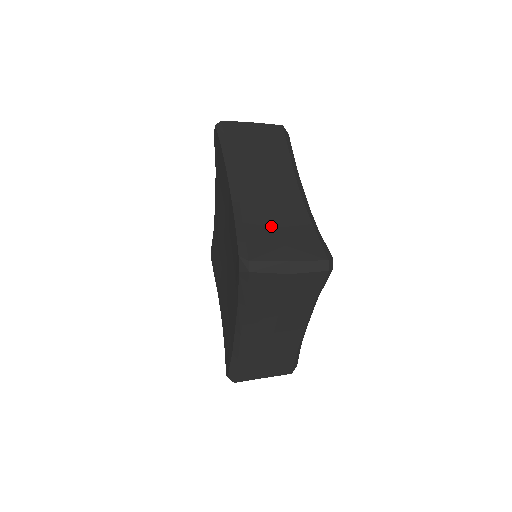
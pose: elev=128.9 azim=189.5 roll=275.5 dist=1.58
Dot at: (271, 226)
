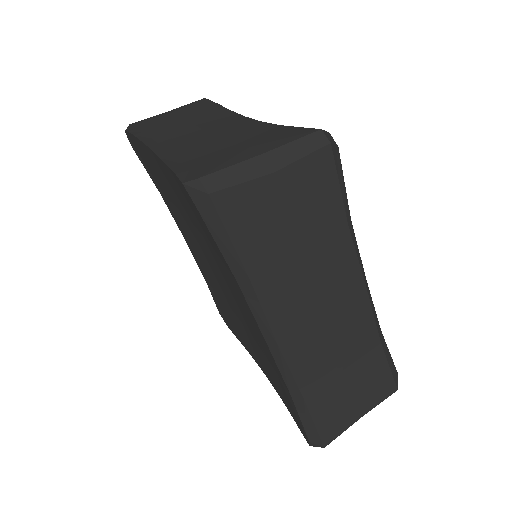
Dot at: (222, 149)
